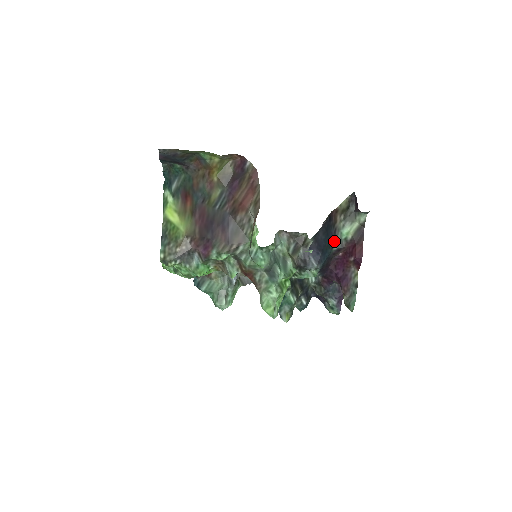
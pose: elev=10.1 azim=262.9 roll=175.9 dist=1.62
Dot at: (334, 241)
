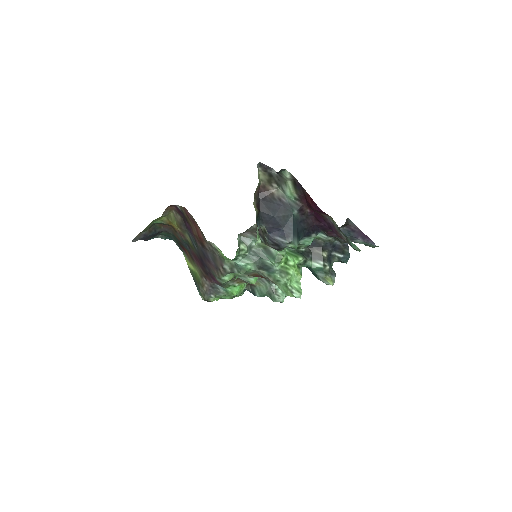
Dot at: (288, 208)
